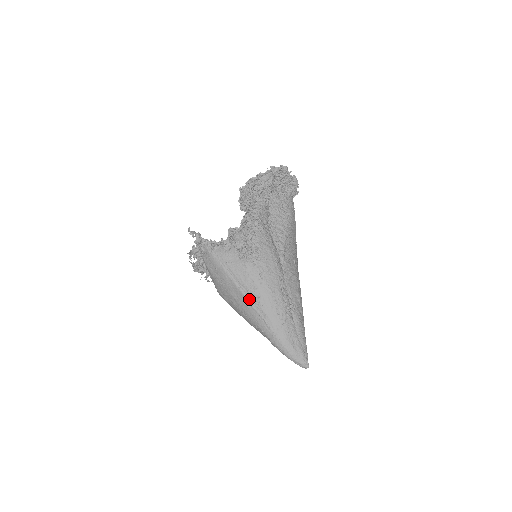
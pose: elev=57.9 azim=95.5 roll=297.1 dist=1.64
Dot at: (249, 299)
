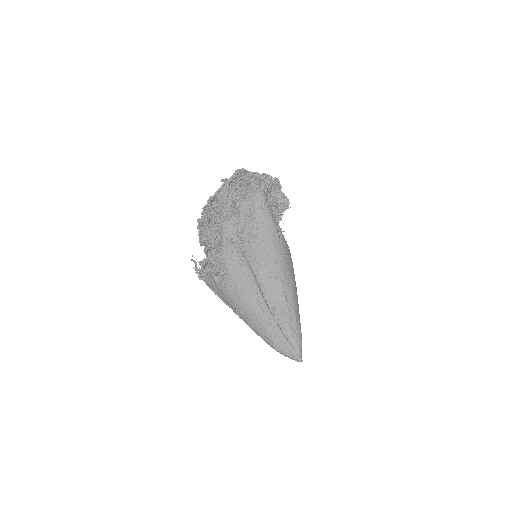
Dot at: (237, 314)
